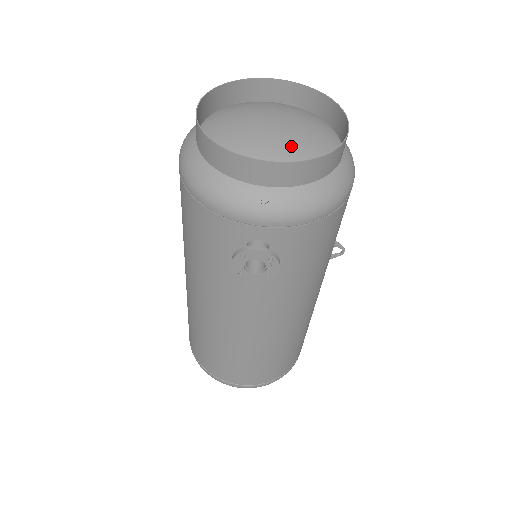
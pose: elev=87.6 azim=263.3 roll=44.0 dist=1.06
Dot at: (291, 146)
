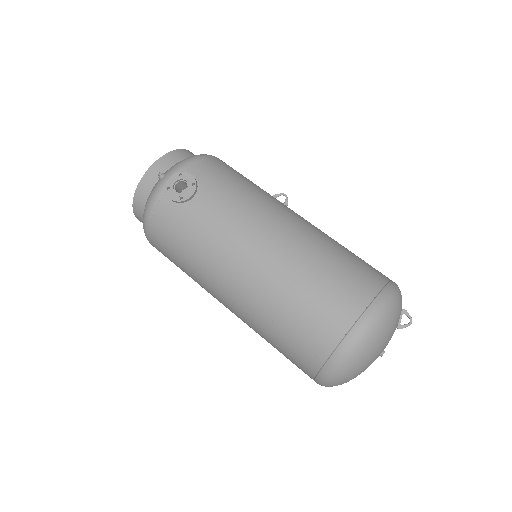
Dot at: occluded
